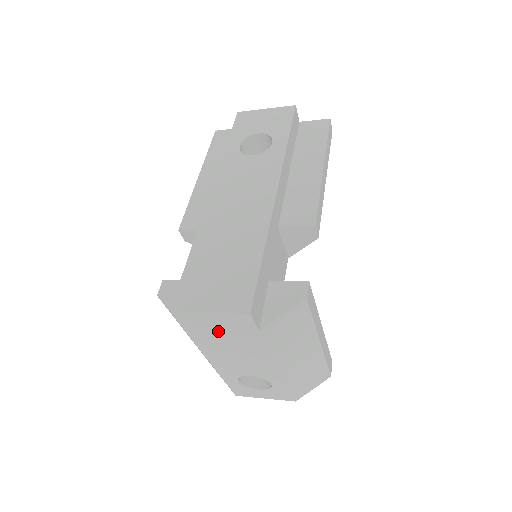
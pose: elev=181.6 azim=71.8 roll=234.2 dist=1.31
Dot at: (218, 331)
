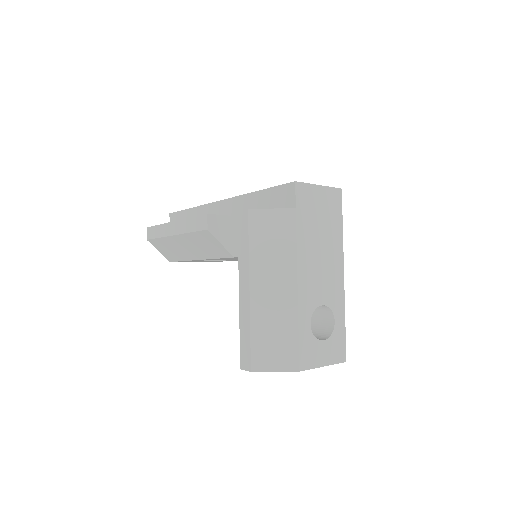
Dot at: (318, 215)
